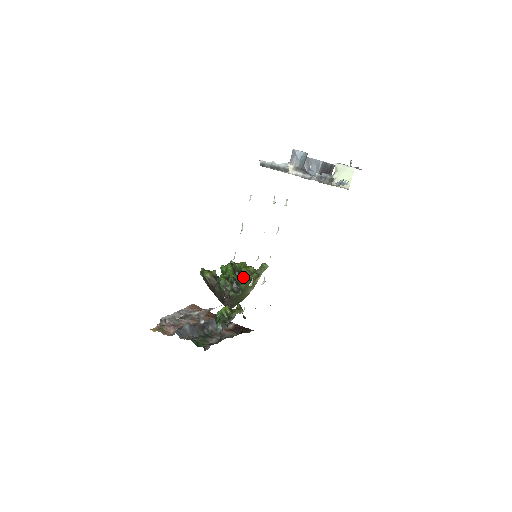
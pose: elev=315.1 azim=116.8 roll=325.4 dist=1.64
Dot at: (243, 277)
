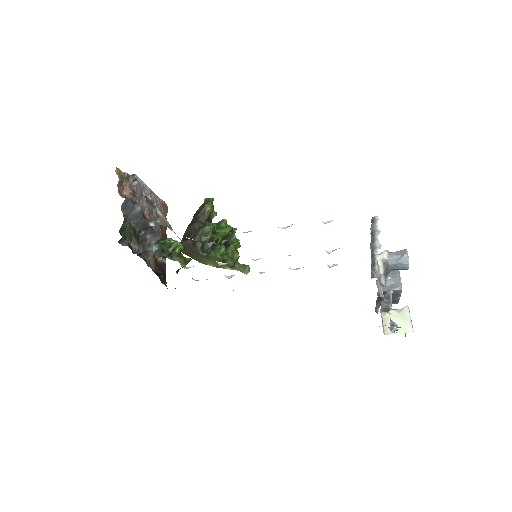
Dot at: (224, 250)
